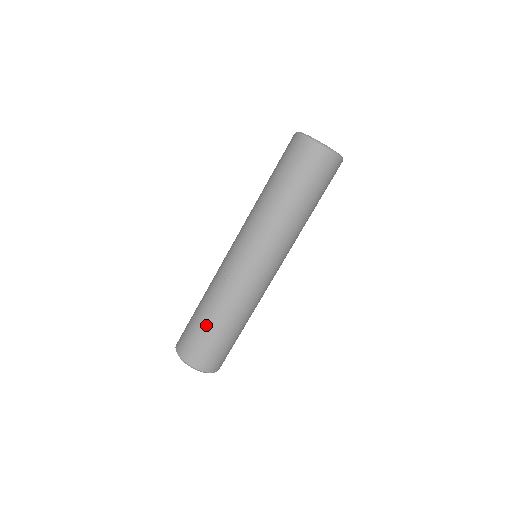
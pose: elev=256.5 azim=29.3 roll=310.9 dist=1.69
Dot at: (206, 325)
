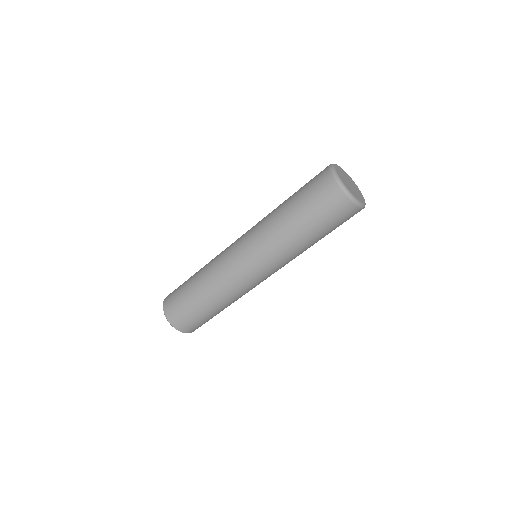
Dot at: (195, 302)
